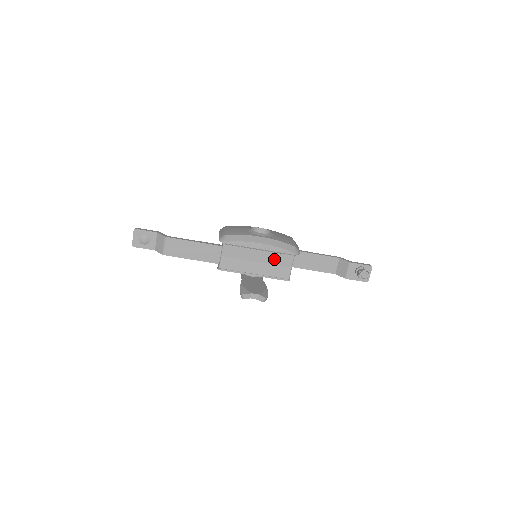
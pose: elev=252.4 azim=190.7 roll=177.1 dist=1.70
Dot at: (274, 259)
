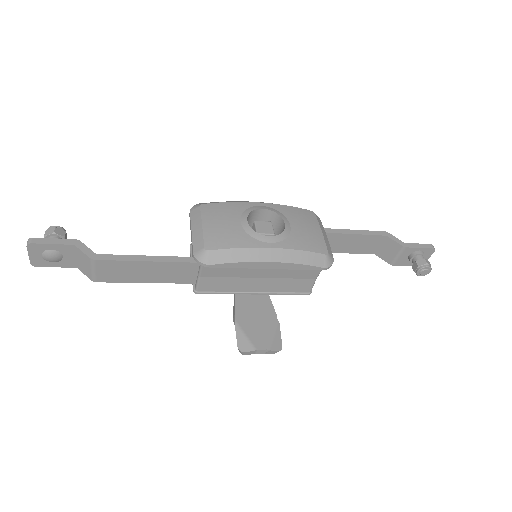
Dot at: (289, 272)
